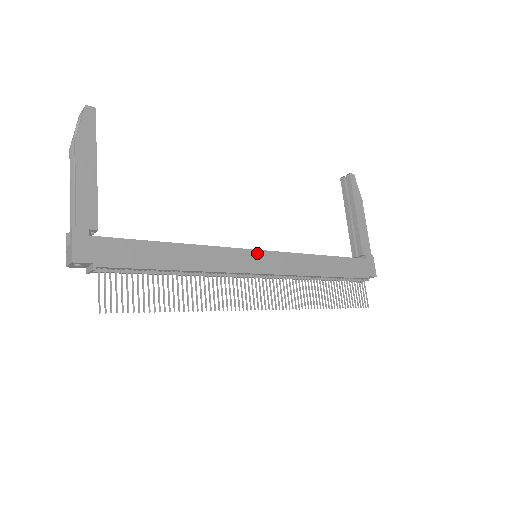
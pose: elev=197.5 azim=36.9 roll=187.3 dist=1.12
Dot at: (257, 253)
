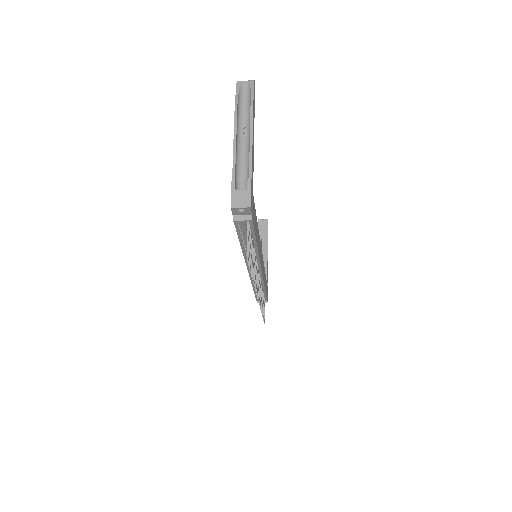
Dot at: occluded
